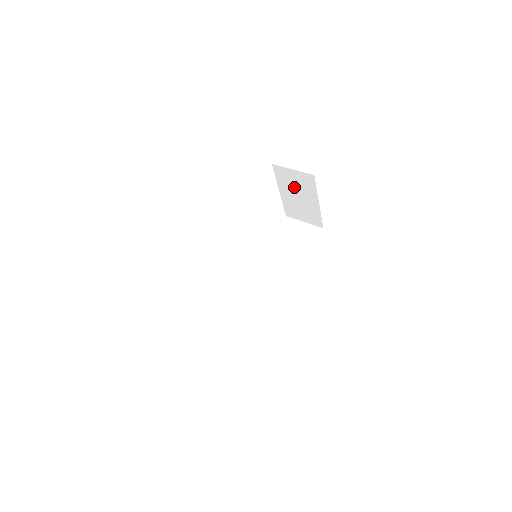
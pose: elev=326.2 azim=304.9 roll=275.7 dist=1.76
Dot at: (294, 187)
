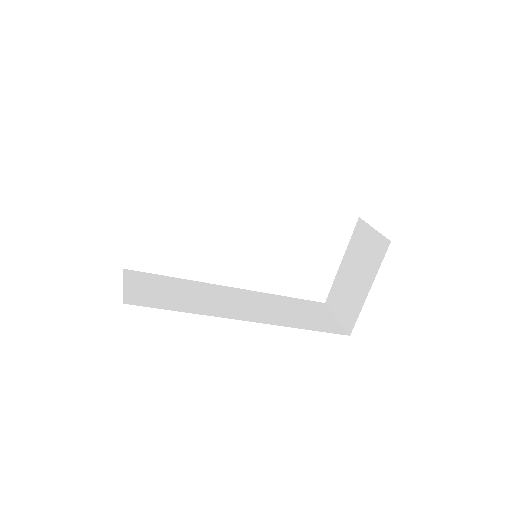
Dot at: (360, 257)
